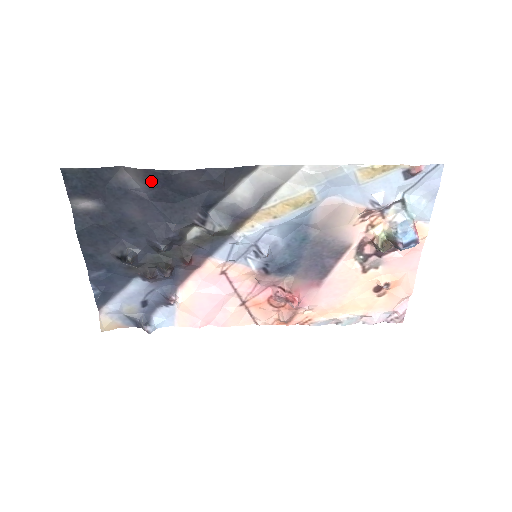
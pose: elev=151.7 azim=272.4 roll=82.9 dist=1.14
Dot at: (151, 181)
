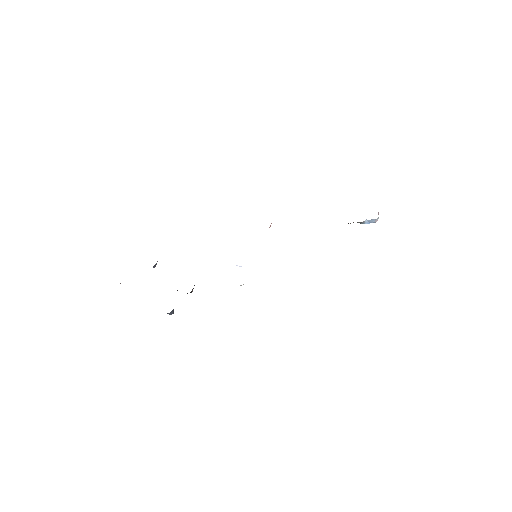
Dot at: occluded
